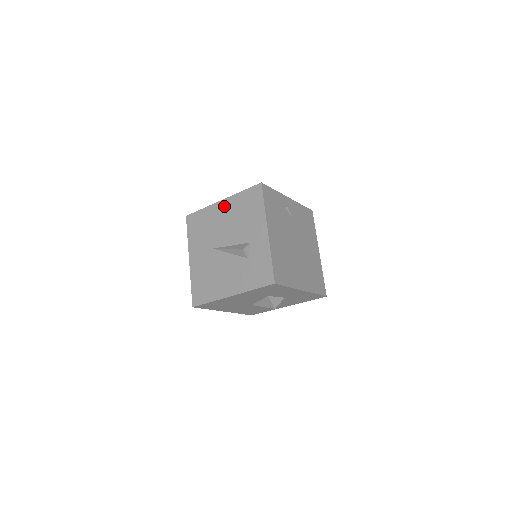
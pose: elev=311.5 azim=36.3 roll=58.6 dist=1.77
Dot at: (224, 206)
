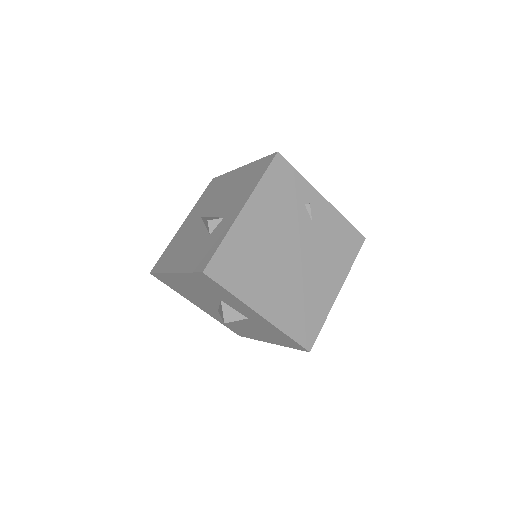
Dot at: (238, 173)
